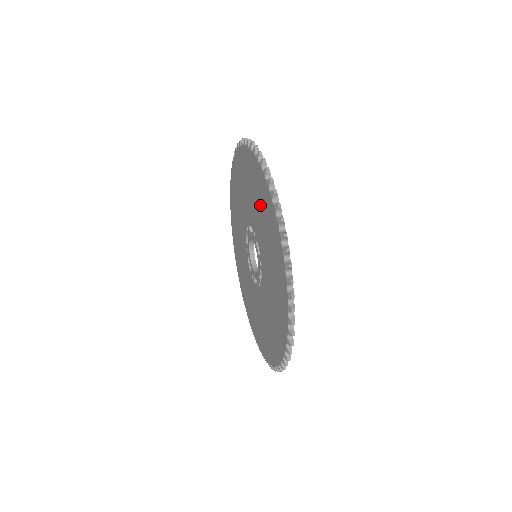
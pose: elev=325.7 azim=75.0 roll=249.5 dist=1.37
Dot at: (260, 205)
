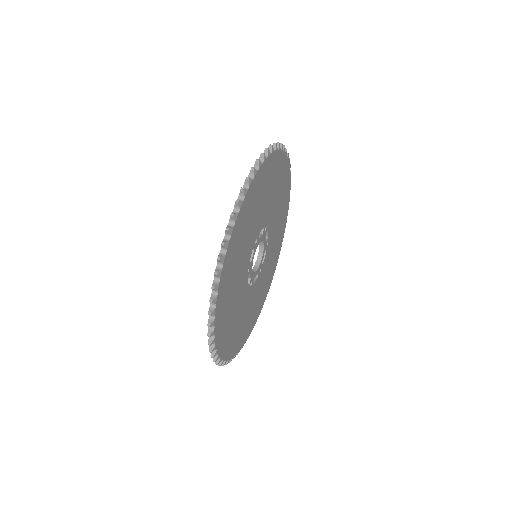
Dot at: occluded
